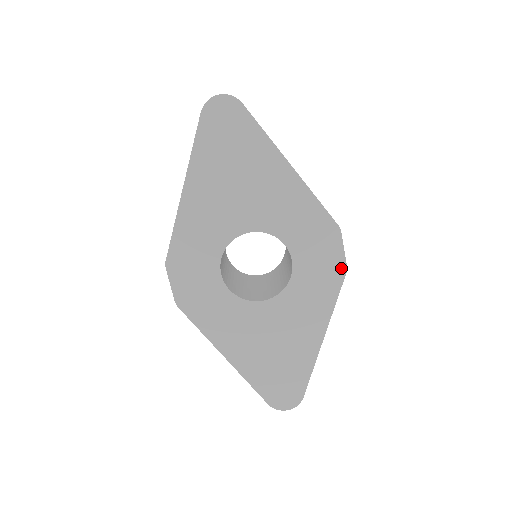
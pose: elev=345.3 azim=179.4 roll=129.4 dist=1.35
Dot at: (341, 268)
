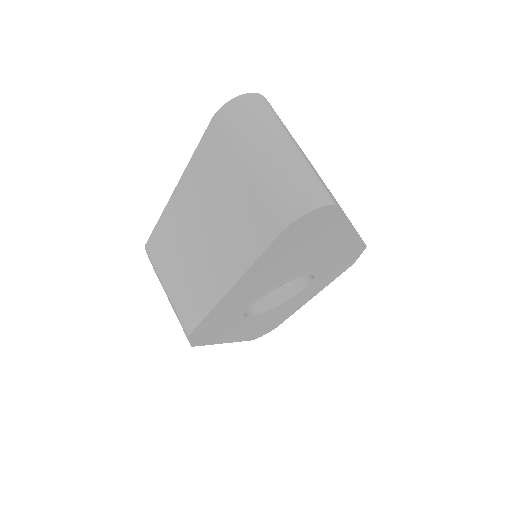
Dot at: (350, 265)
